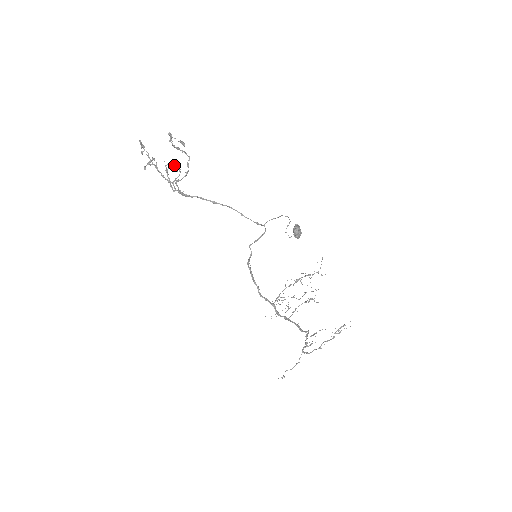
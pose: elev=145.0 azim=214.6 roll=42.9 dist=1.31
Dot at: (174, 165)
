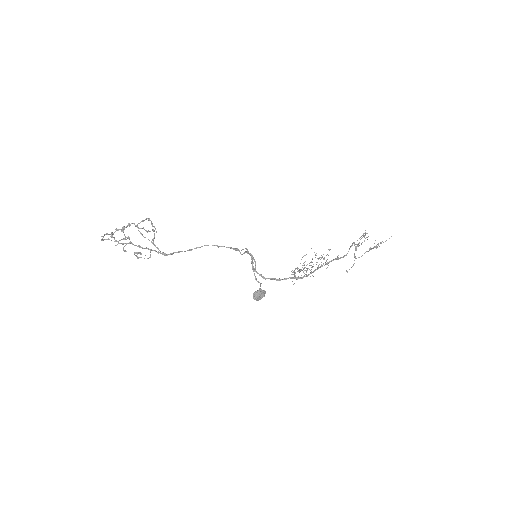
Dot at: occluded
